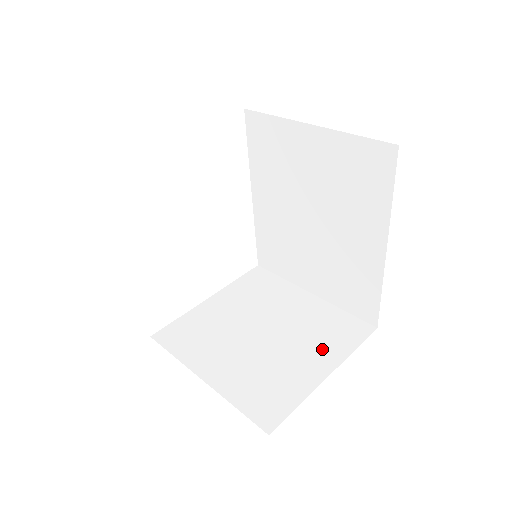
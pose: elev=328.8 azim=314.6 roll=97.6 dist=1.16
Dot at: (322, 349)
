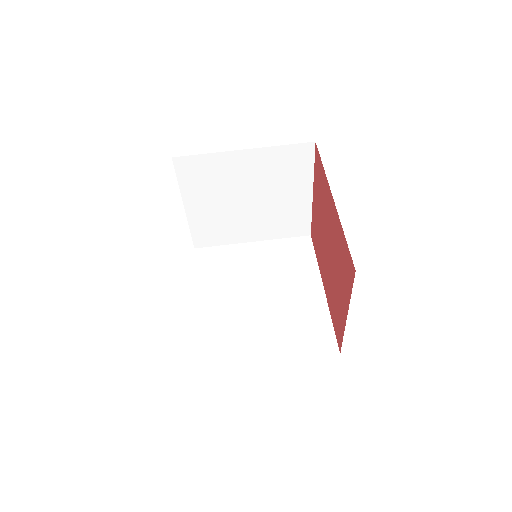
Dot at: (295, 183)
